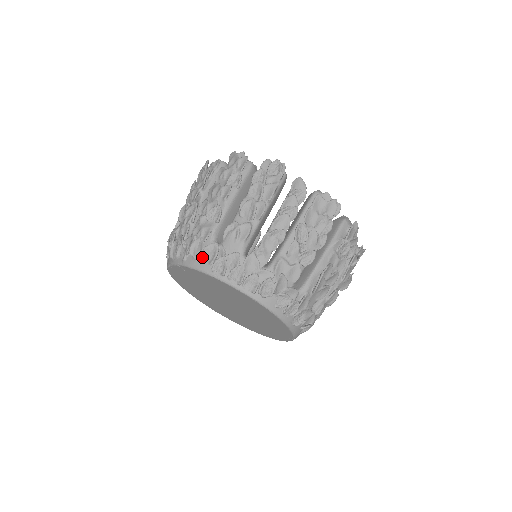
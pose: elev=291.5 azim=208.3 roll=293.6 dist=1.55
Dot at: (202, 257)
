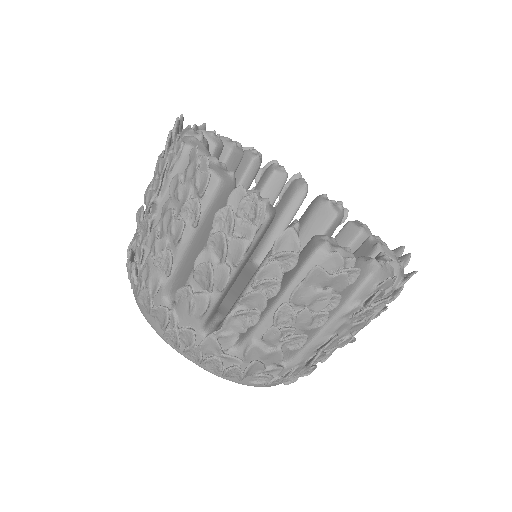
Dot at: (152, 316)
